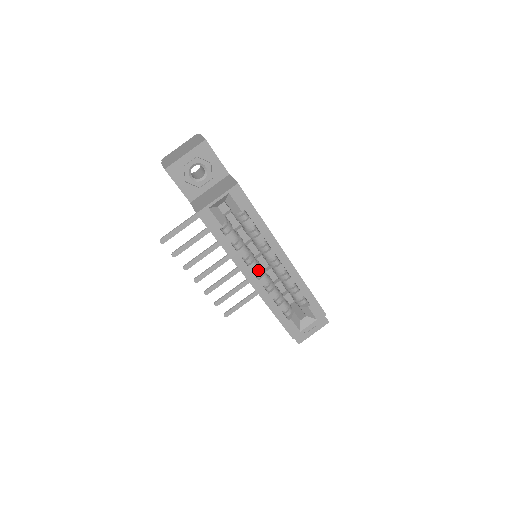
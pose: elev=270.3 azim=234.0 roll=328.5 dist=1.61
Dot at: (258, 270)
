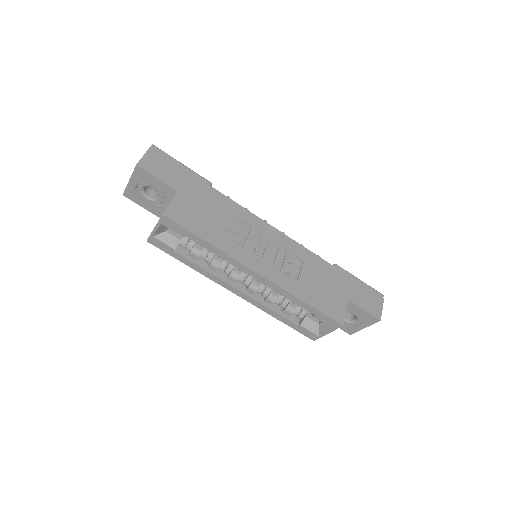
Dot at: (242, 280)
